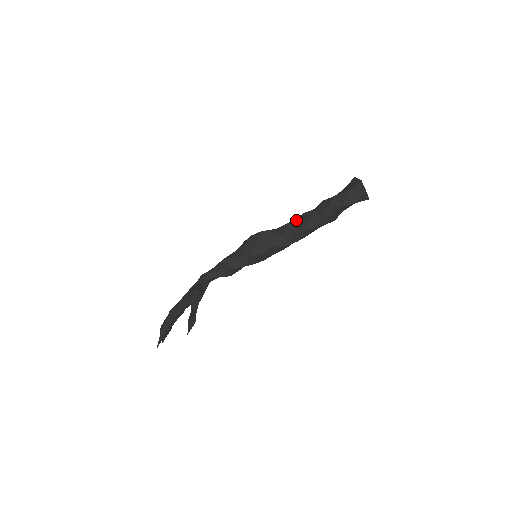
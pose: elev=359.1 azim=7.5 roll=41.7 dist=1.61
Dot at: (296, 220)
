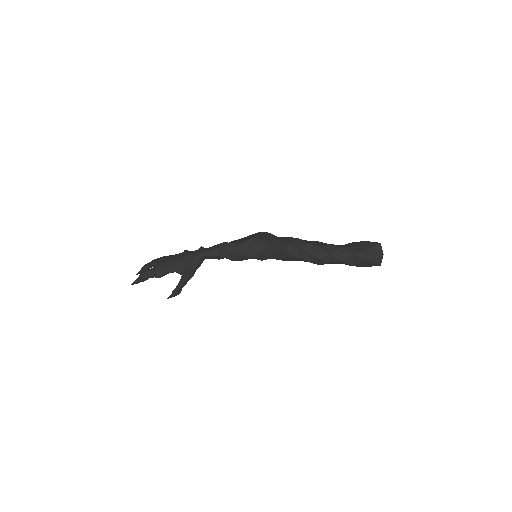
Dot at: (308, 248)
